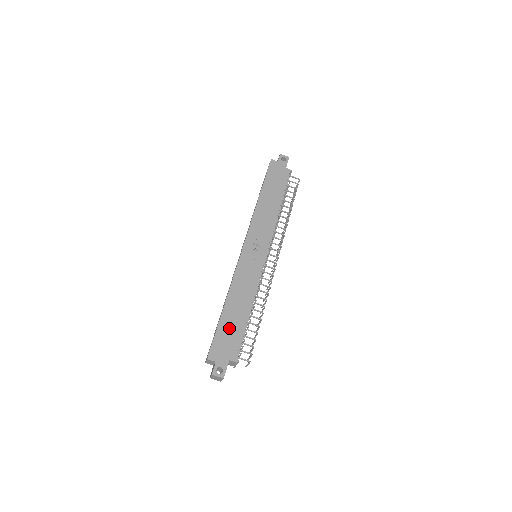
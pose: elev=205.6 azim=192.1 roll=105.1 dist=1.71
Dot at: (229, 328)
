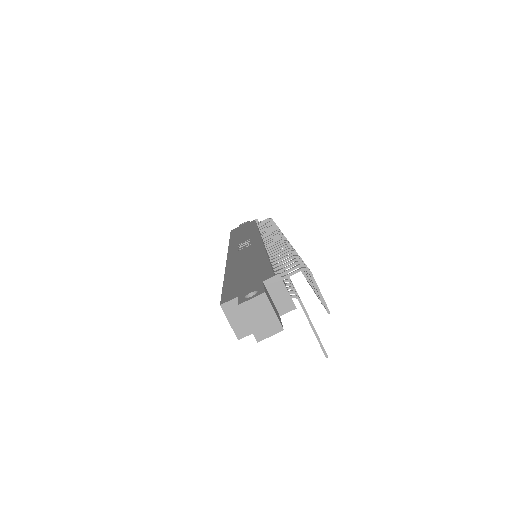
Dot at: (243, 275)
